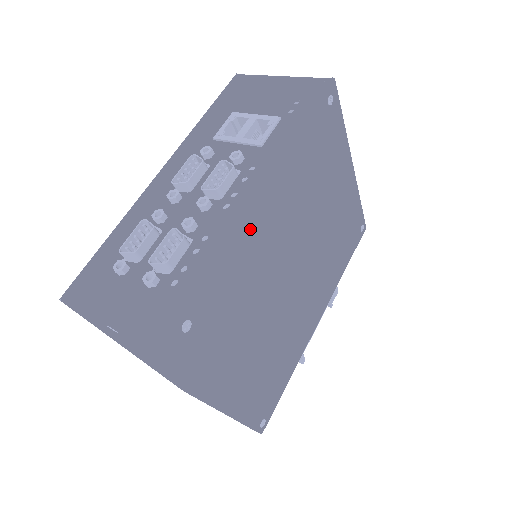
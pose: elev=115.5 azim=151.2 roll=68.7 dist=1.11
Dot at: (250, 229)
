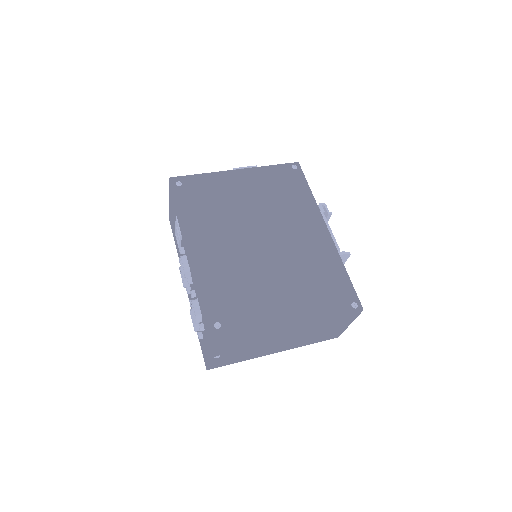
Dot at: (203, 267)
